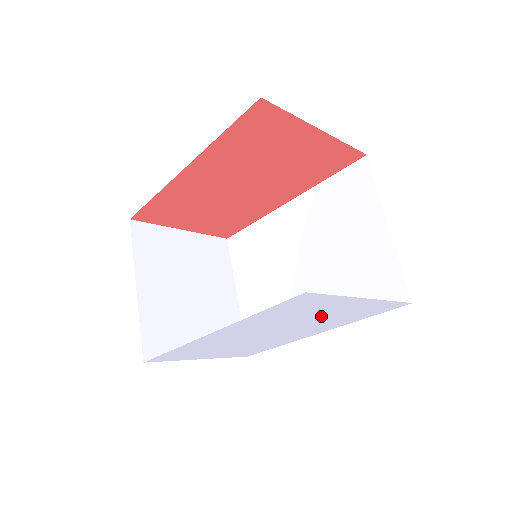
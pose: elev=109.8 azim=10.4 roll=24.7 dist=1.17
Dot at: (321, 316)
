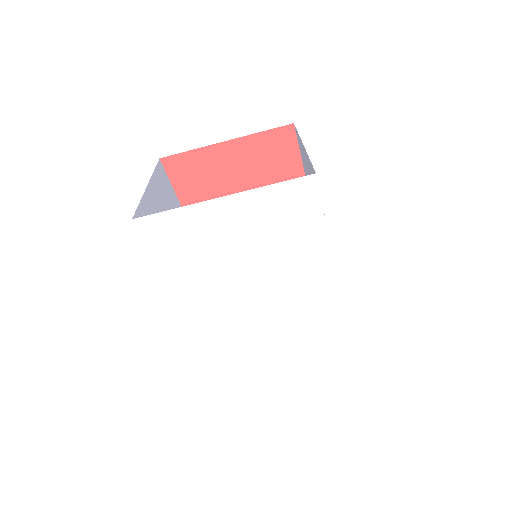
Dot at: (244, 246)
